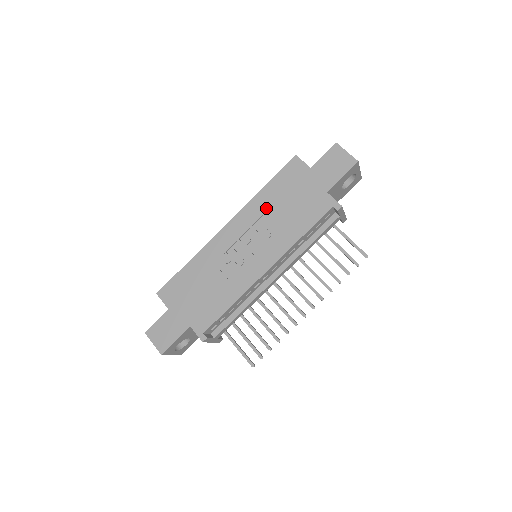
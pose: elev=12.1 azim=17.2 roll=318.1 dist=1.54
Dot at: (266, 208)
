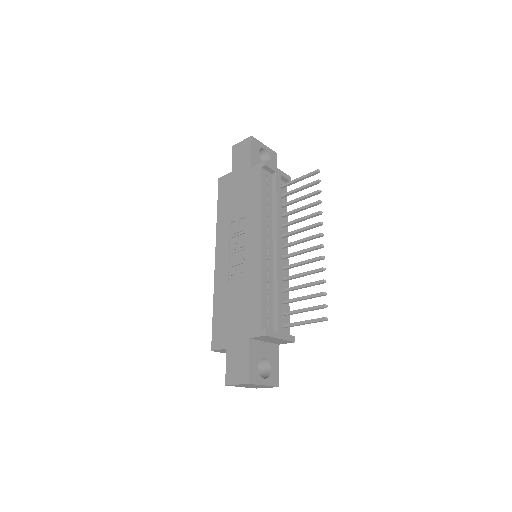
Dot at: (228, 219)
